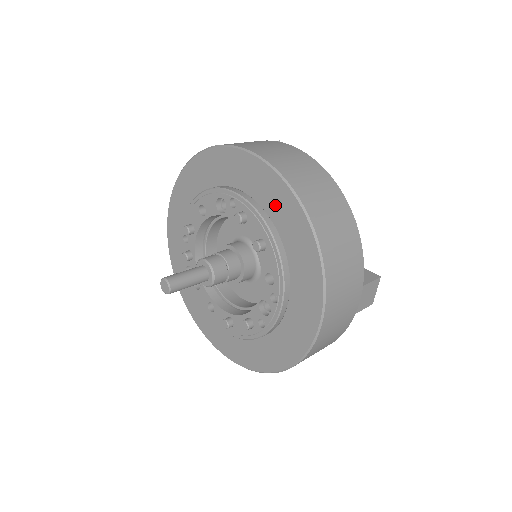
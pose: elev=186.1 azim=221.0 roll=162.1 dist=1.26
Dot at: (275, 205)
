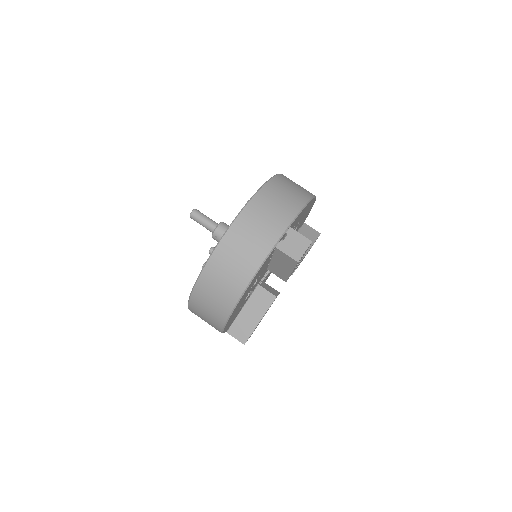
Dot at: occluded
